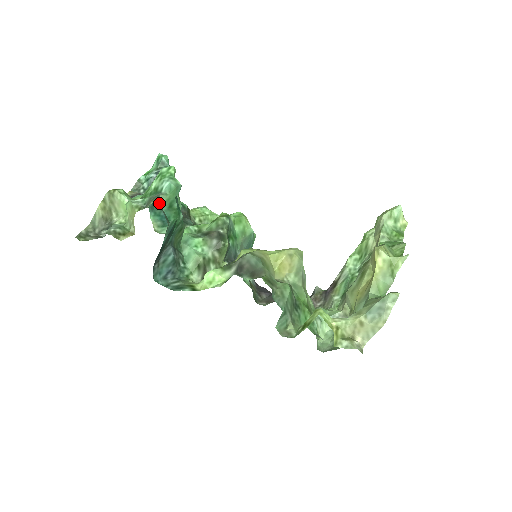
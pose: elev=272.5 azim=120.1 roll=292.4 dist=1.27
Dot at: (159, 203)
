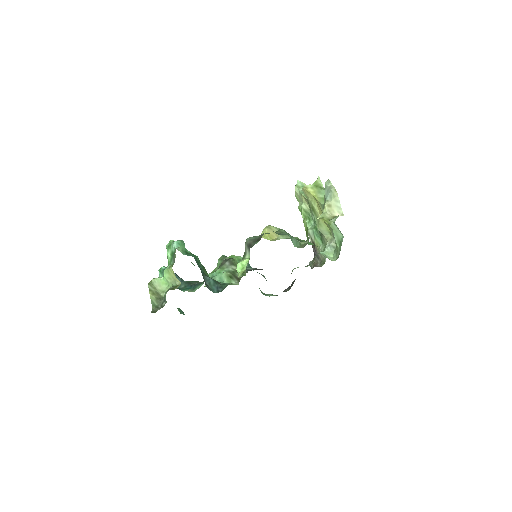
Dot at: occluded
